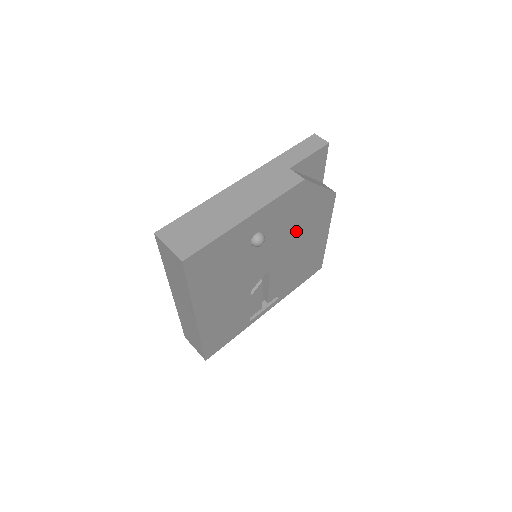
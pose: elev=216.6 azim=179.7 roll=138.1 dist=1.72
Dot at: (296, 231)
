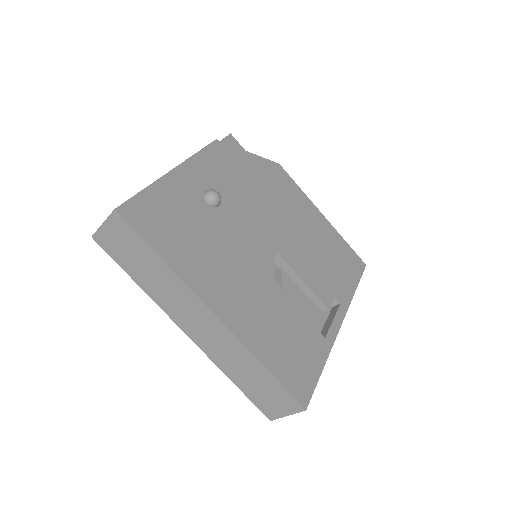
Dot at: (267, 202)
